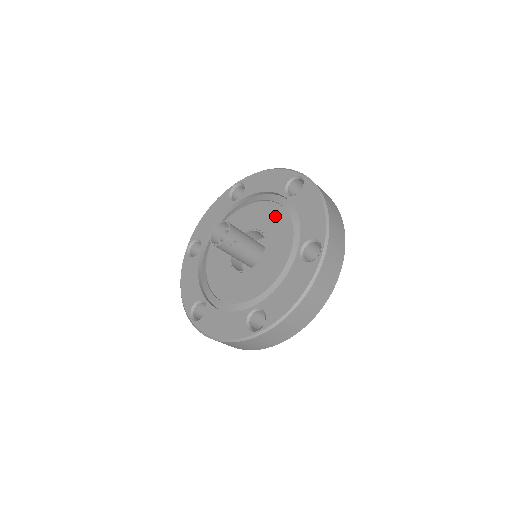
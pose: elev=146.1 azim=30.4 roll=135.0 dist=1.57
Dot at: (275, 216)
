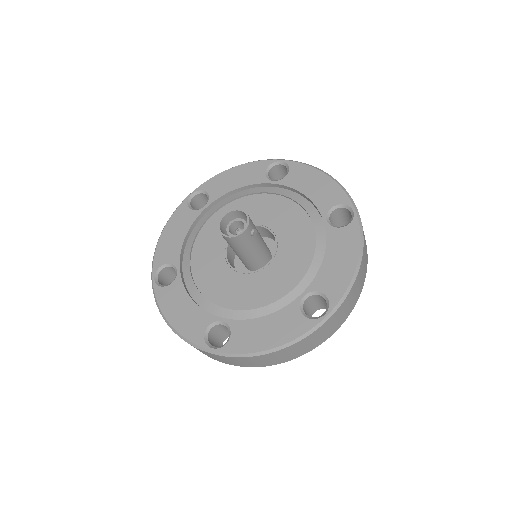
Dot at: (268, 205)
